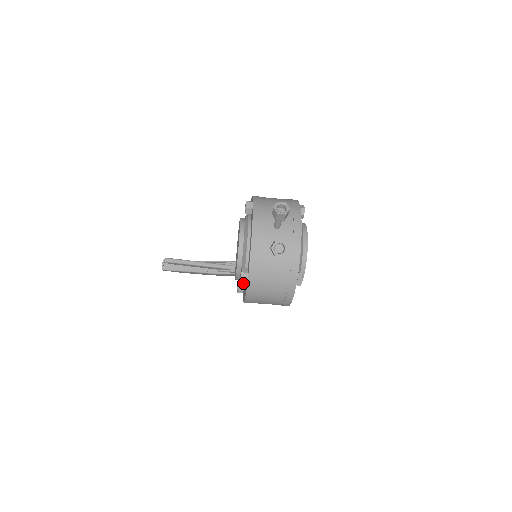
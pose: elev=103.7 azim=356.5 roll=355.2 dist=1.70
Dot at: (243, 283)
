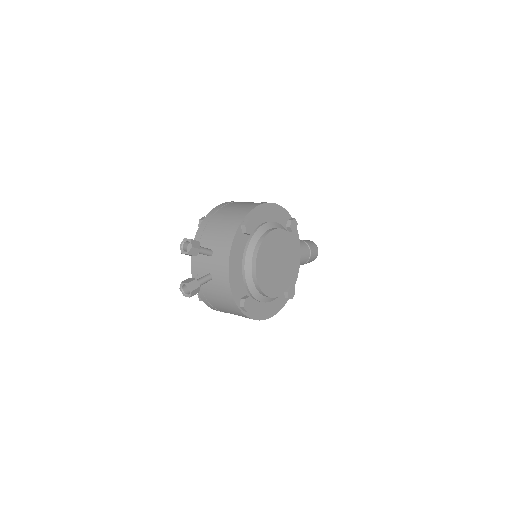
Dot at: occluded
